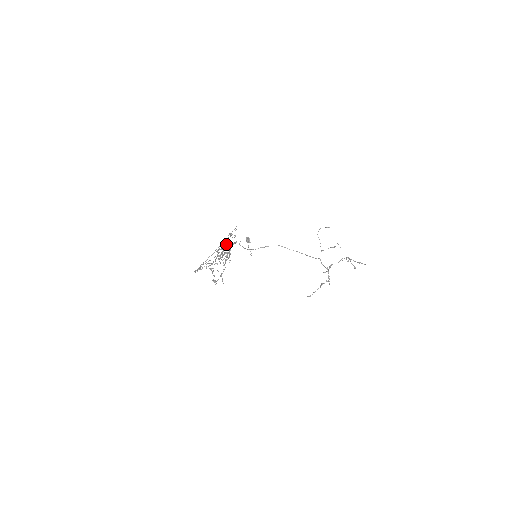
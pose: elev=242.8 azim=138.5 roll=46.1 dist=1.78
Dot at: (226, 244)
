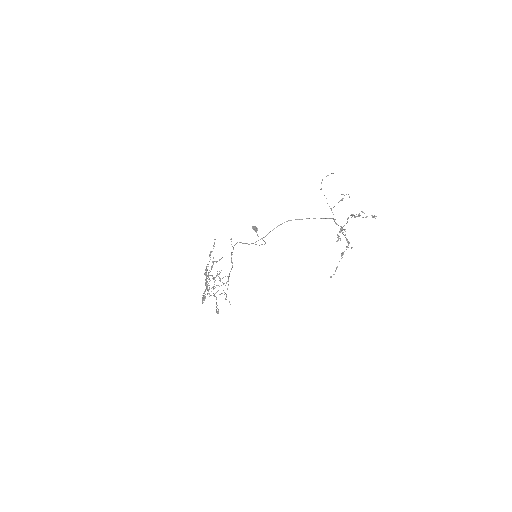
Dot at: (206, 270)
